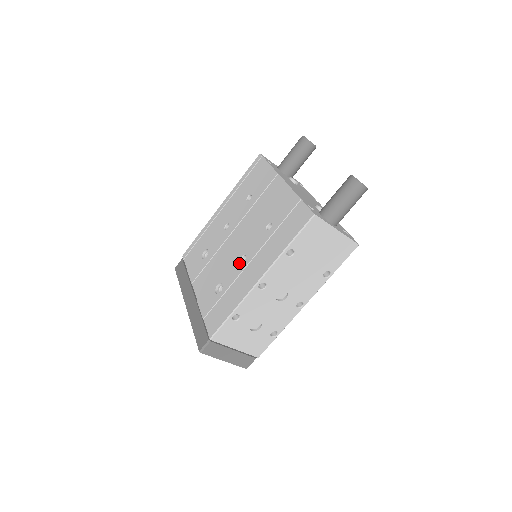
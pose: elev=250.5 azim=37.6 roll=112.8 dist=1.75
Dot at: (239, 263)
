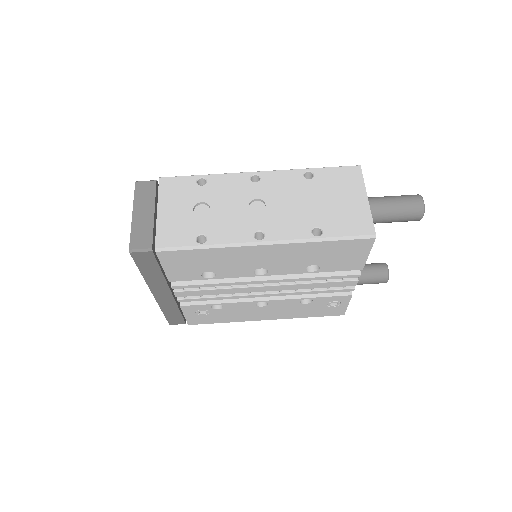
Dot at: occluded
